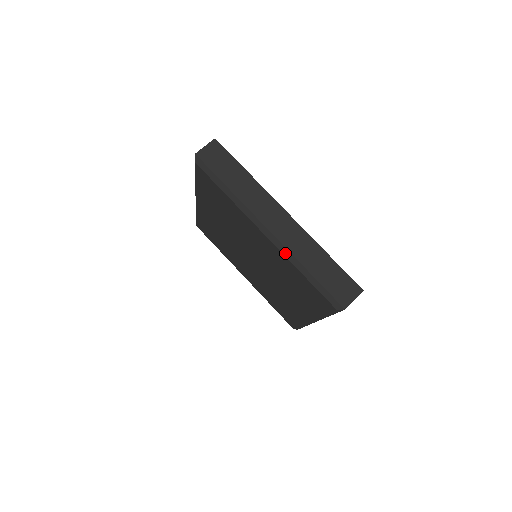
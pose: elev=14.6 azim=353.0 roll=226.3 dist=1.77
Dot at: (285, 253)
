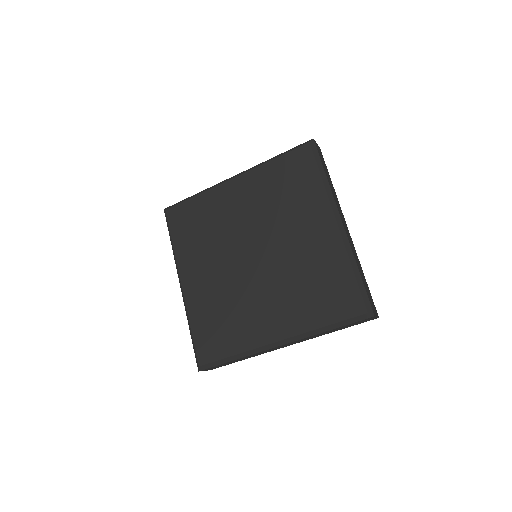
Dot at: (347, 245)
